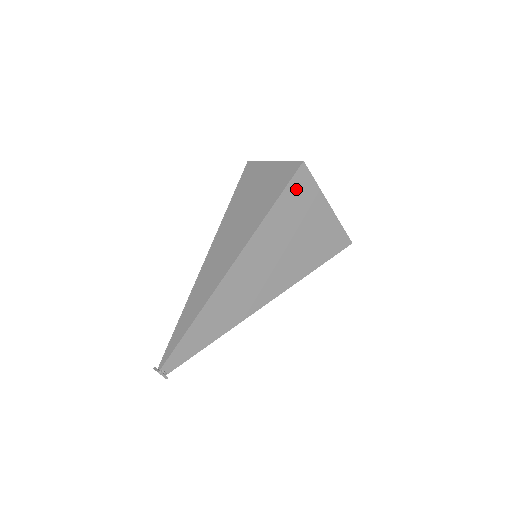
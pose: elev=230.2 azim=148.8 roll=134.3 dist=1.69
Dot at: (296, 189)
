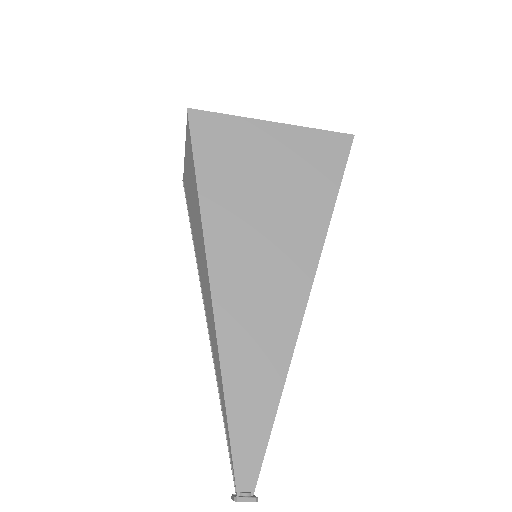
Dot at: (209, 142)
